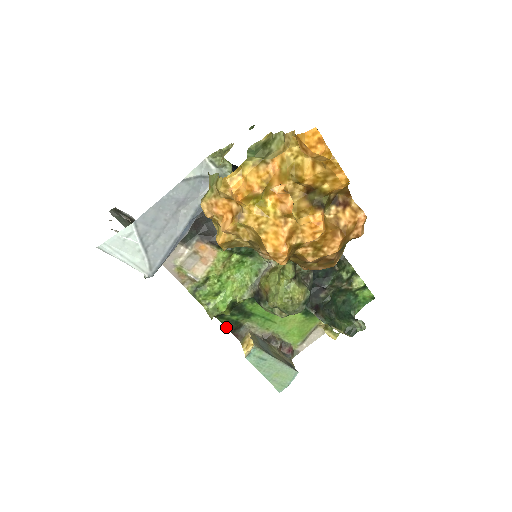
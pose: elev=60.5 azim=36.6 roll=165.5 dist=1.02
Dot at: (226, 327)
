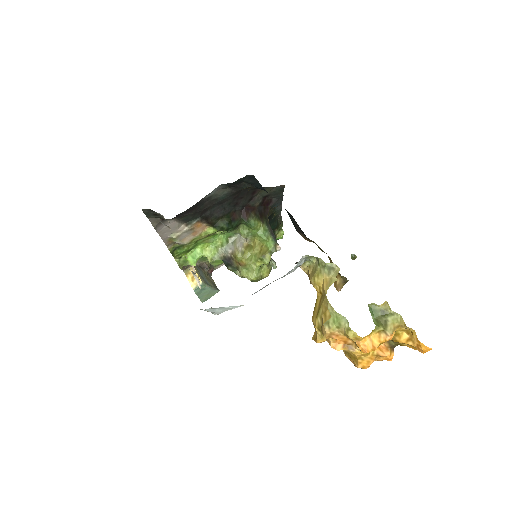
Dot at: occluded
